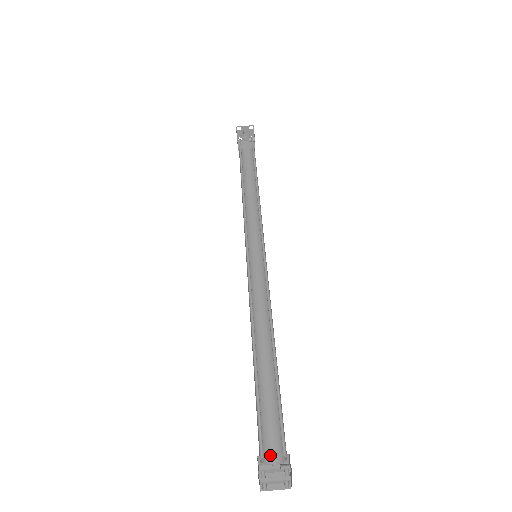
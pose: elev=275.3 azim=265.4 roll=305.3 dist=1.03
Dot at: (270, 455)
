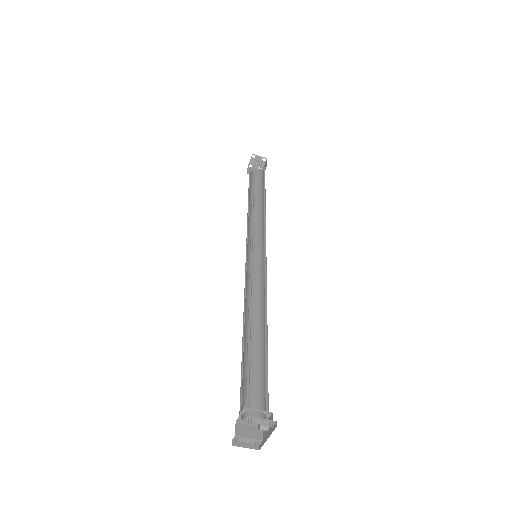
Dot at: occluded
